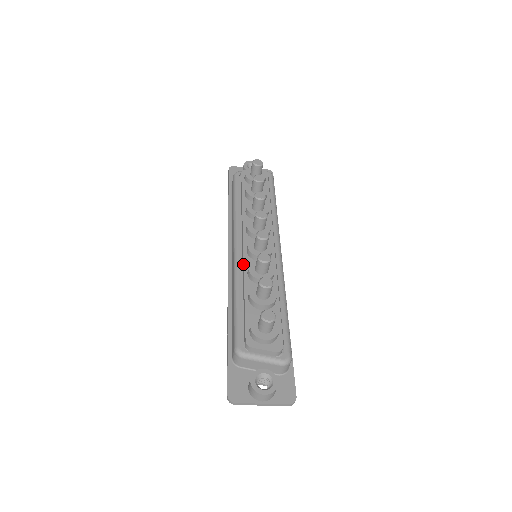
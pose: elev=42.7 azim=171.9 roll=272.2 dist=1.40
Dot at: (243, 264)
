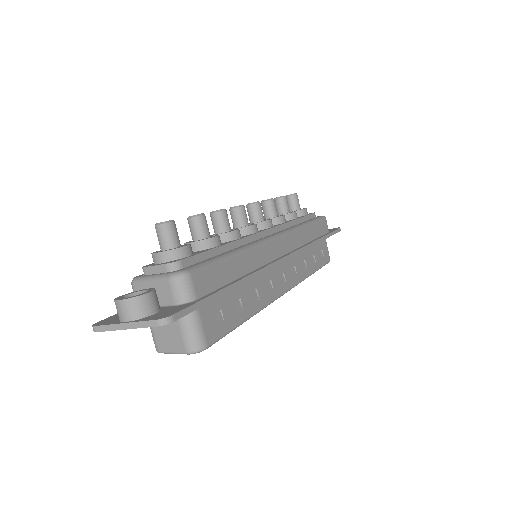
Dot at: occluded
